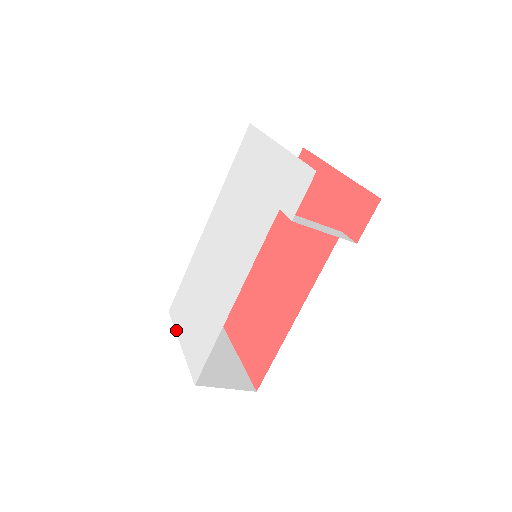
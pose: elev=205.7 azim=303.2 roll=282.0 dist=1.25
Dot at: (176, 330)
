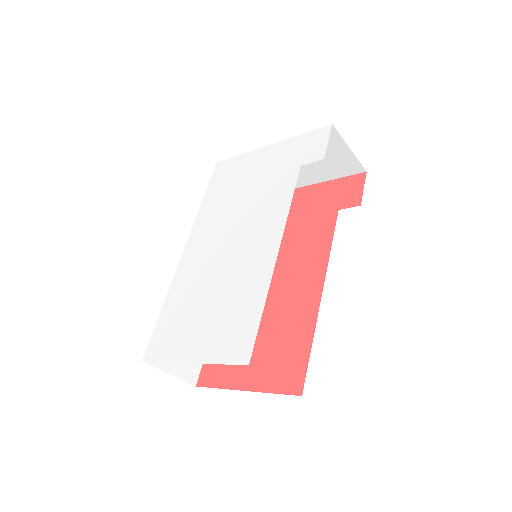
Dot at: (171, 359)
